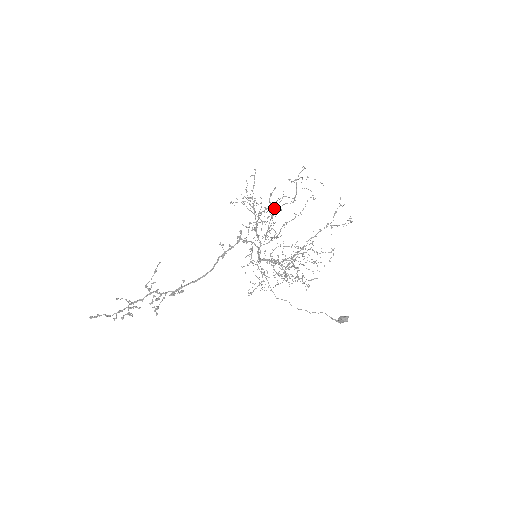
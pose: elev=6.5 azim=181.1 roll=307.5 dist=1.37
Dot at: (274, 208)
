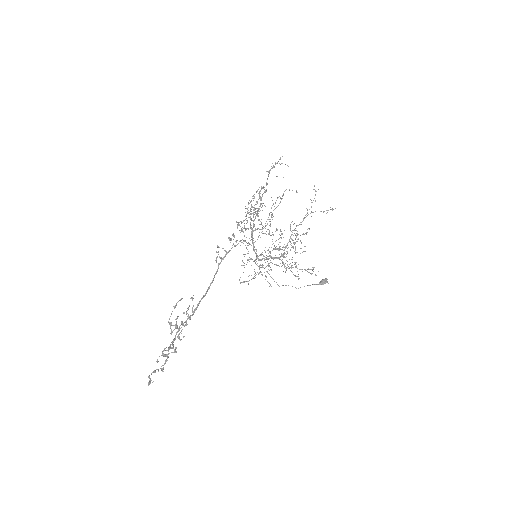
Dot at: (251, 200)
